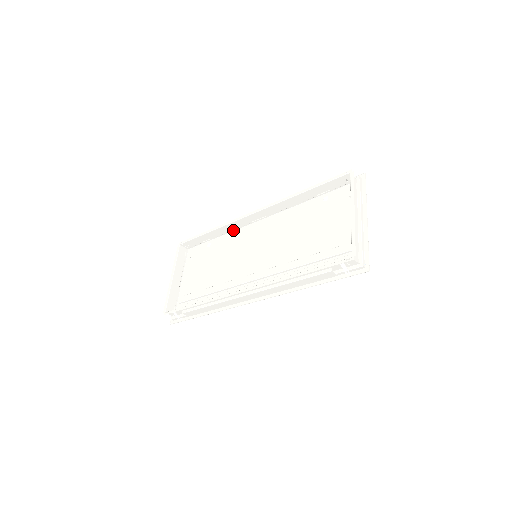
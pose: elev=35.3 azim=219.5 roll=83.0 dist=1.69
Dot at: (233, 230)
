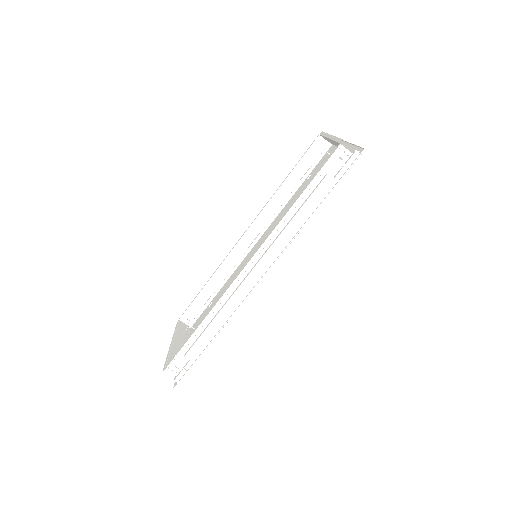
Dot at: (232, 273)
